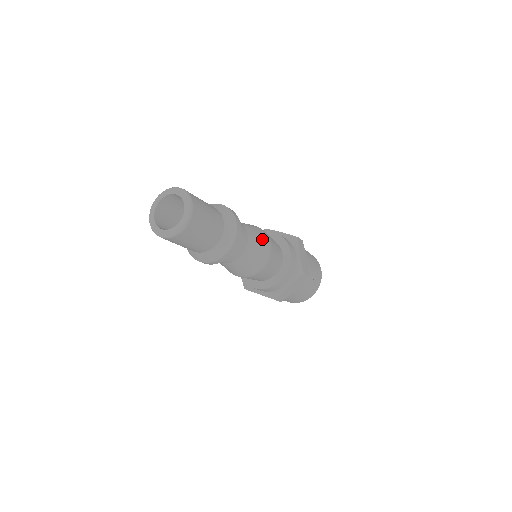
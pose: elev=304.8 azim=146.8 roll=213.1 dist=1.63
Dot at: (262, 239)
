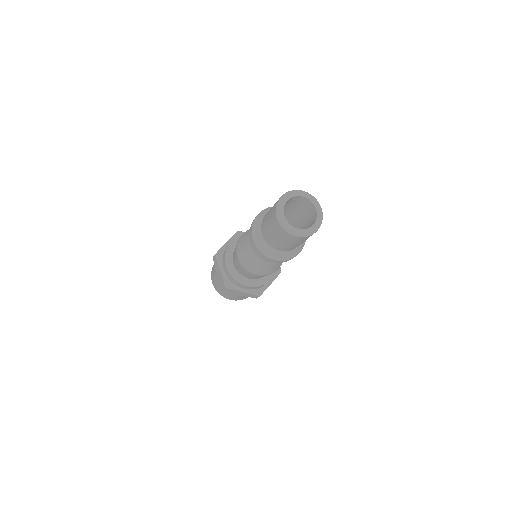
Dot at: occluded
